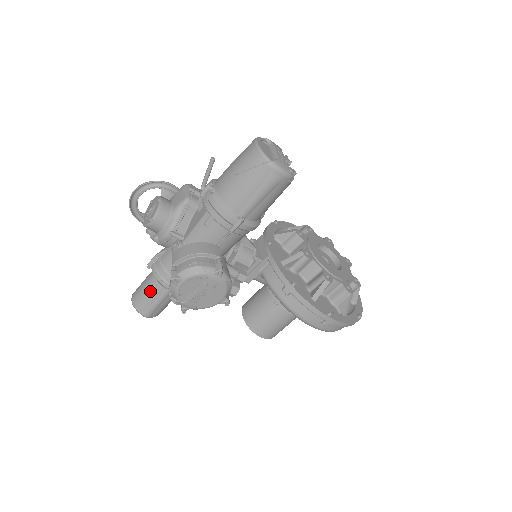
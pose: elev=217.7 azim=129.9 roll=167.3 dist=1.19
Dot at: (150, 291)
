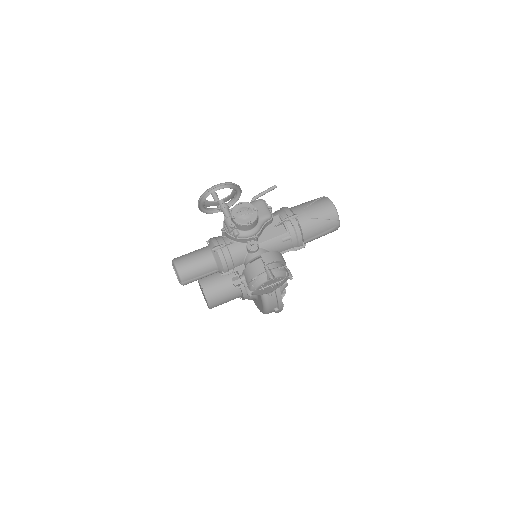
Dot at: (204, 268)
